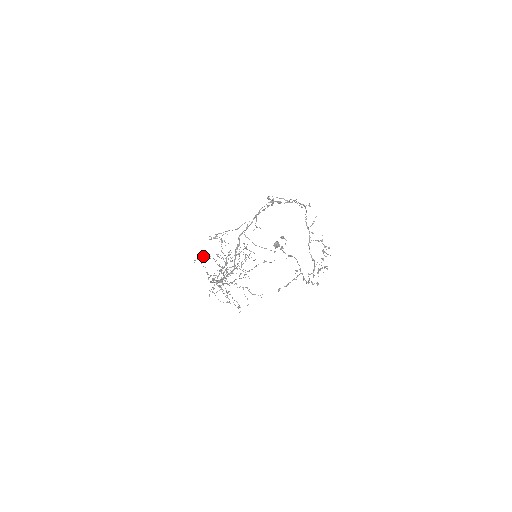
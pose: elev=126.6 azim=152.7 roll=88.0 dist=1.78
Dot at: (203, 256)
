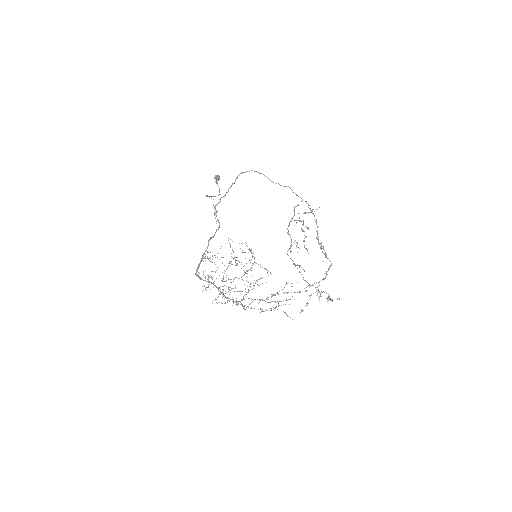
Dot at: occluded
